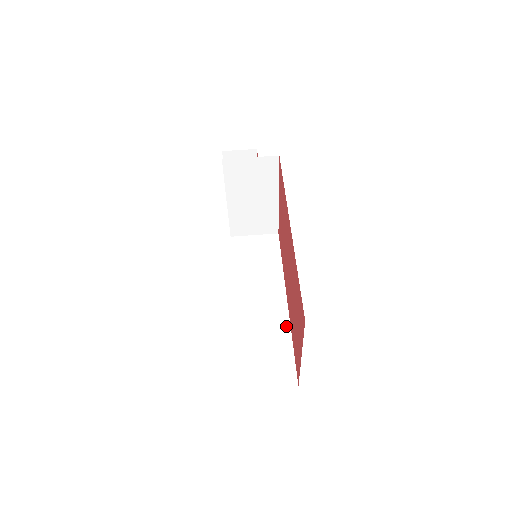
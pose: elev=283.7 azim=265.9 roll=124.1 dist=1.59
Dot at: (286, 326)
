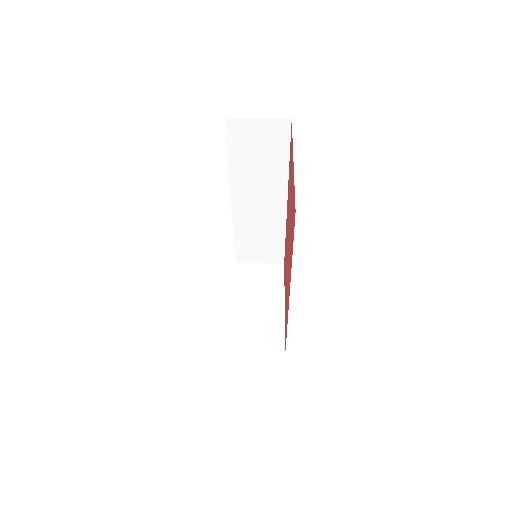
Dot at: occluded
